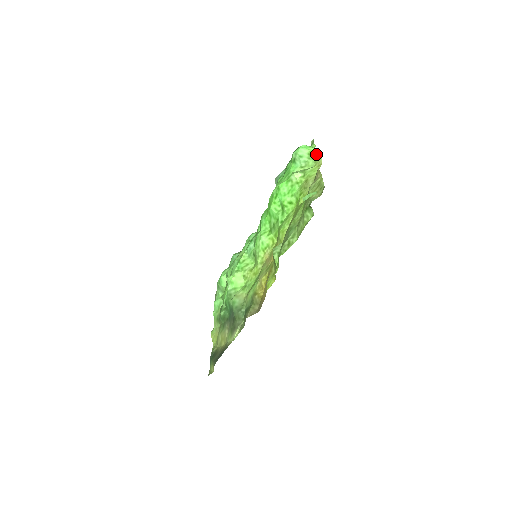
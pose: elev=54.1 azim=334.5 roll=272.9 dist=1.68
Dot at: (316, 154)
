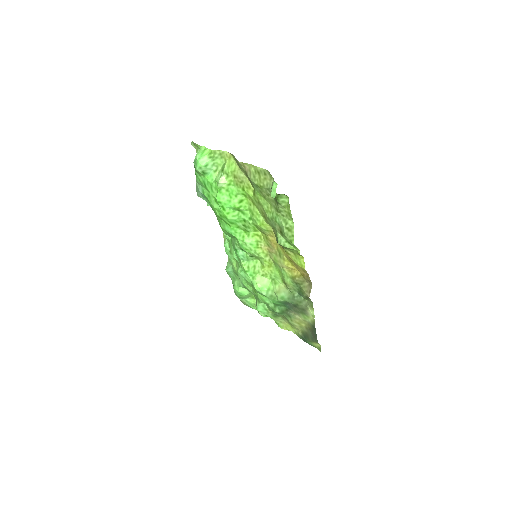
Dot at: (216, 152)
